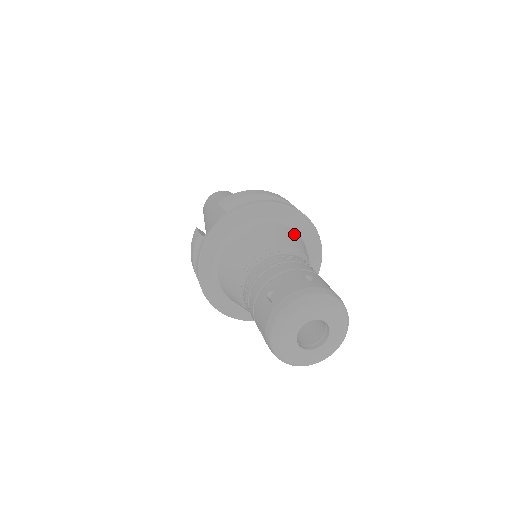
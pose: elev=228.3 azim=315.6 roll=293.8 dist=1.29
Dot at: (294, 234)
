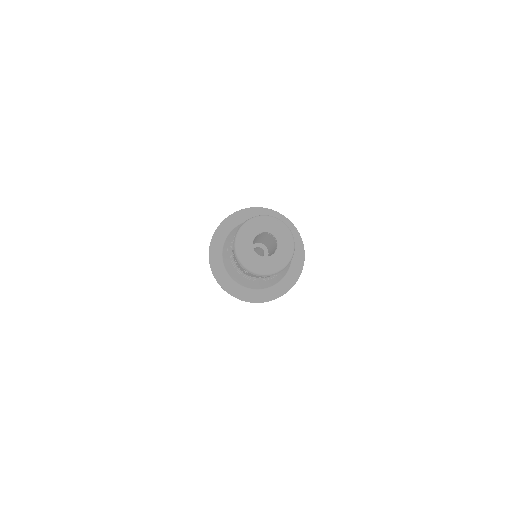
Dot at: occluded
